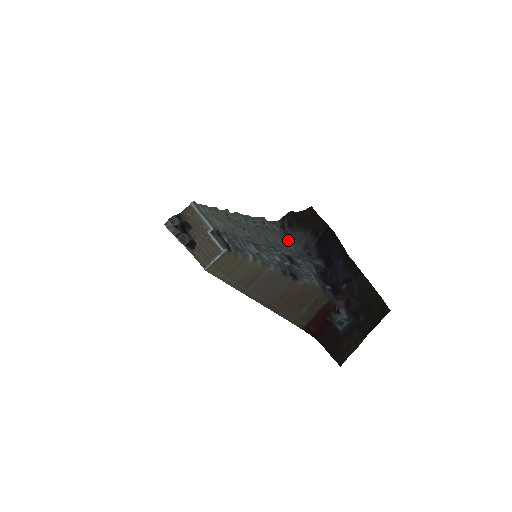
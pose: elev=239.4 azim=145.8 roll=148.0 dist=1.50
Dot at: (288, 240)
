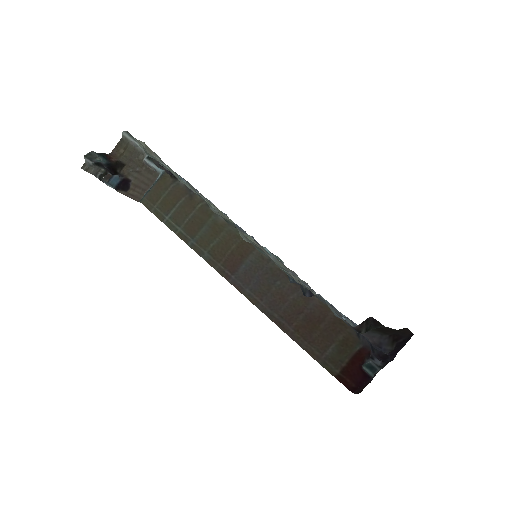
Dot at: occluded
